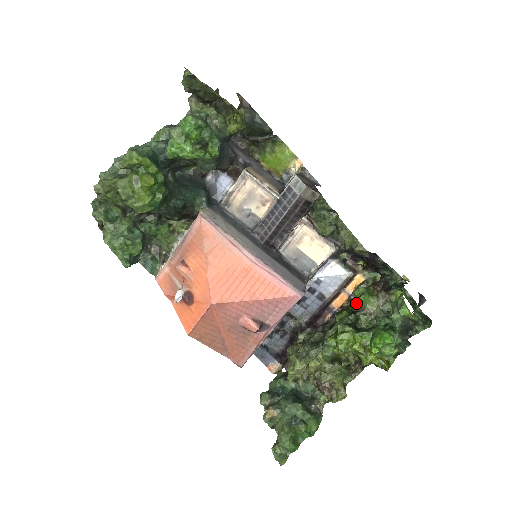
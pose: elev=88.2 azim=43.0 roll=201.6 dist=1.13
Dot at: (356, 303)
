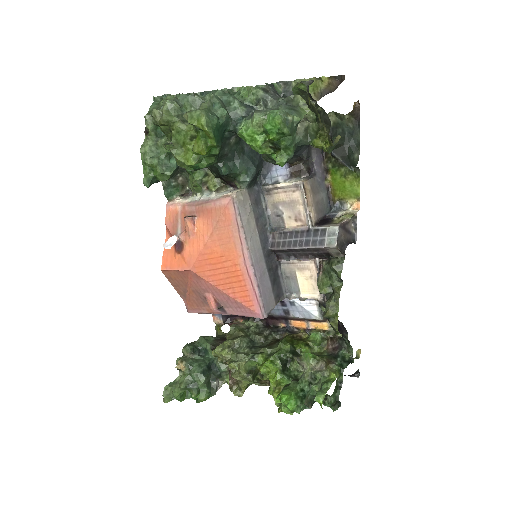
Dot at: (303, 346)
